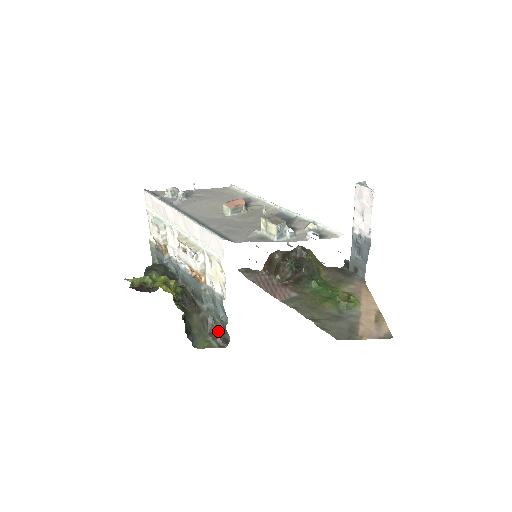
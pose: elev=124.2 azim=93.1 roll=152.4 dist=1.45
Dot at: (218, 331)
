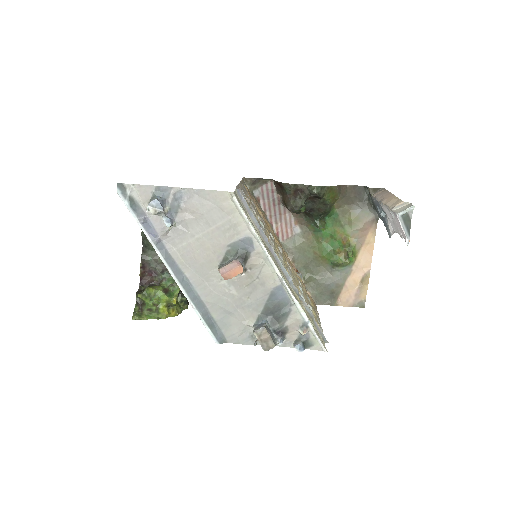
Dot at: occluded
